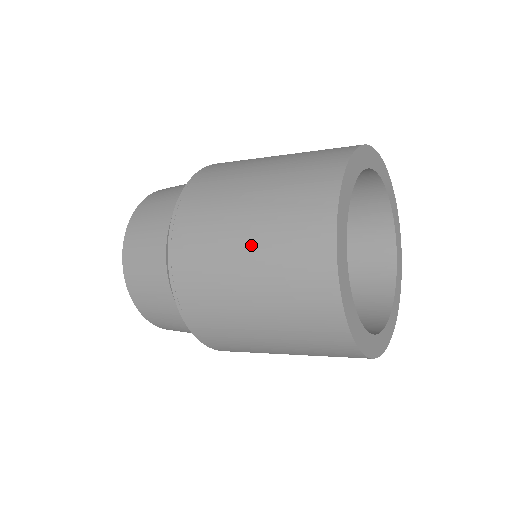
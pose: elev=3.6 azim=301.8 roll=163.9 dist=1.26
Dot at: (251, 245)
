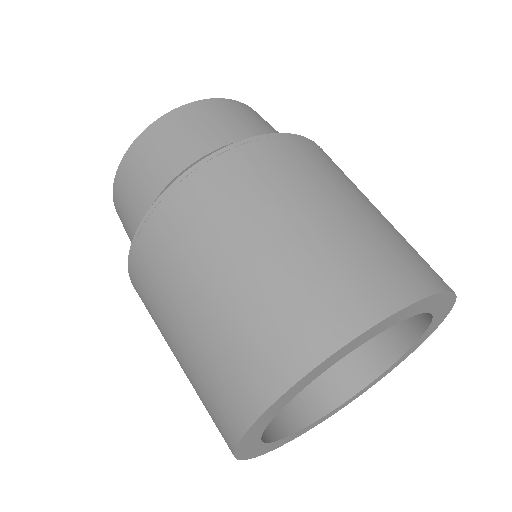
Dot at: occluded
